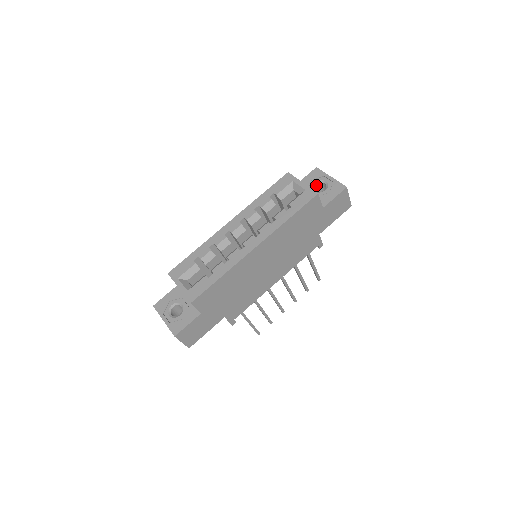
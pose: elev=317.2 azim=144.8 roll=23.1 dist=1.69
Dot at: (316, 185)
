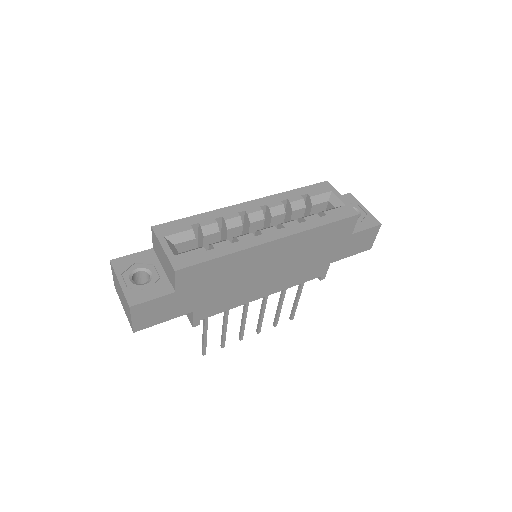
Dot at: occluded
